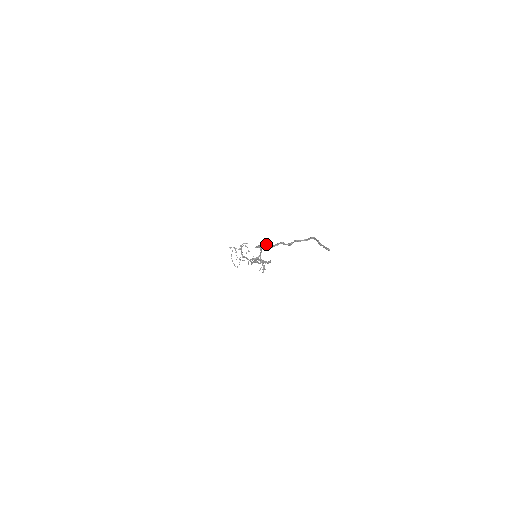
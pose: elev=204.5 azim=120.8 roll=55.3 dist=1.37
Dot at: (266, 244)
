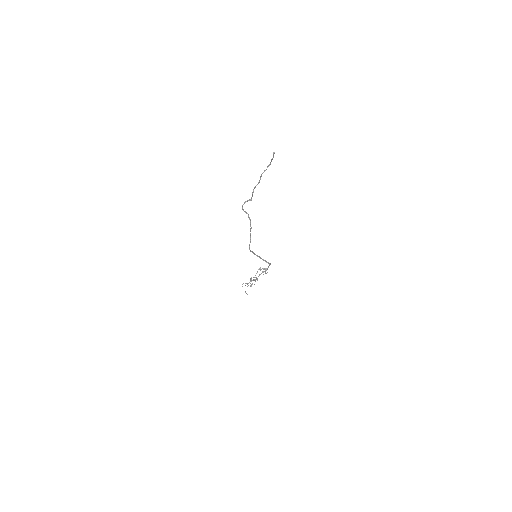
Dot at: (248, 200)
